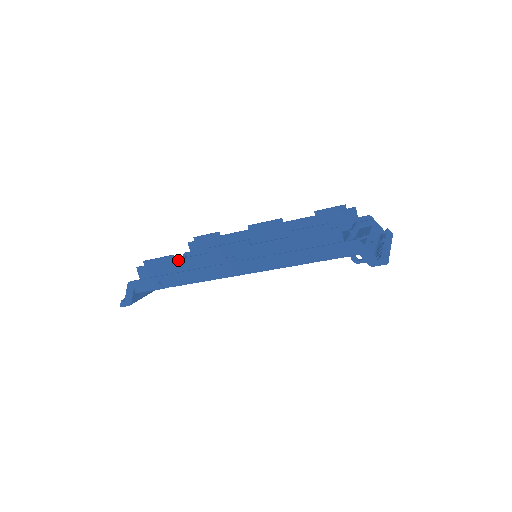
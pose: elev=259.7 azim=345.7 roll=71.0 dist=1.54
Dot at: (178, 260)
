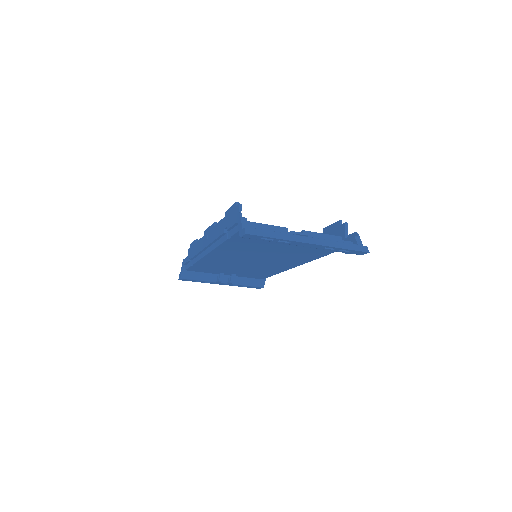
Dot at: (197, 242)
